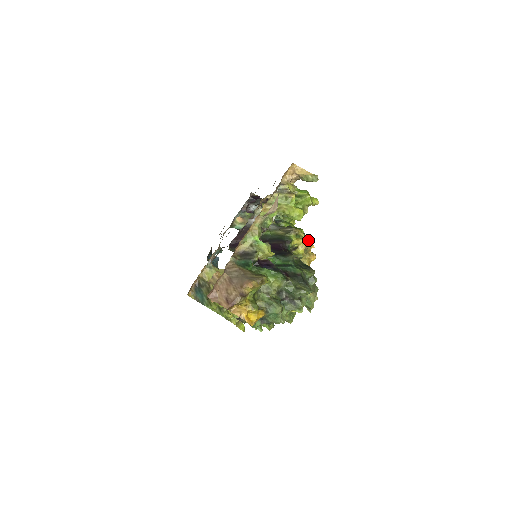
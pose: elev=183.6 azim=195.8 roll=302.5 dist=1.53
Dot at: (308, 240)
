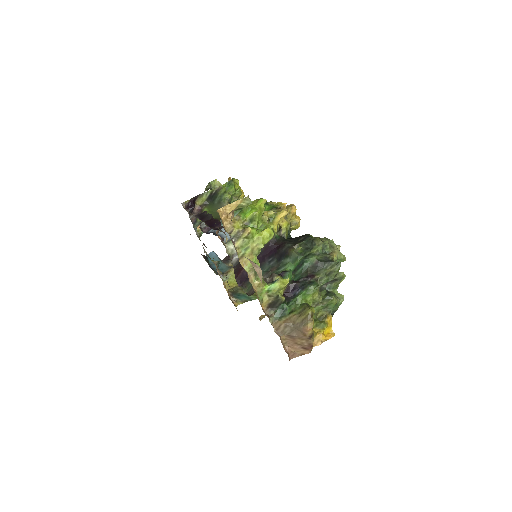
Dot at: (278, 208)
